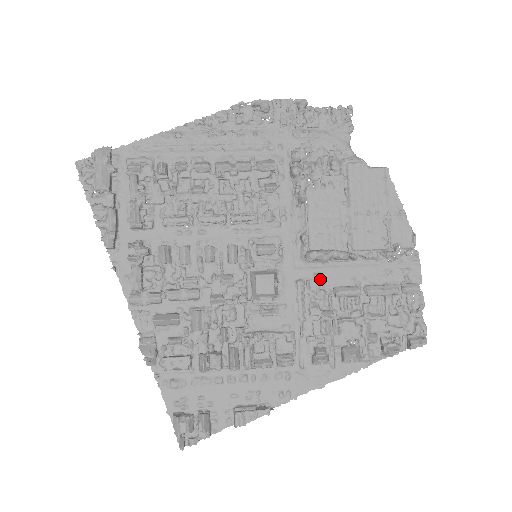
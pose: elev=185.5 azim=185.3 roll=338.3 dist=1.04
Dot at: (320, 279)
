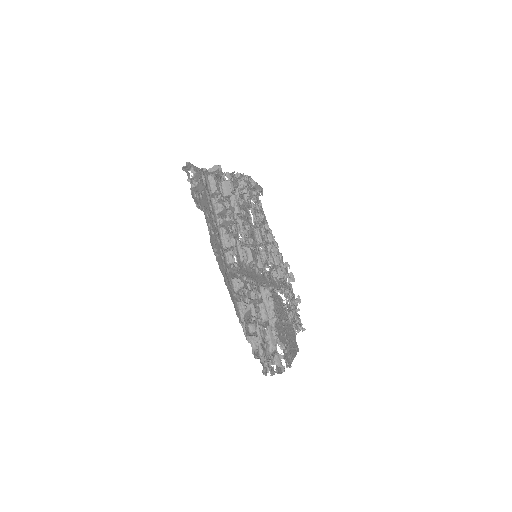
Dot at: occluded
